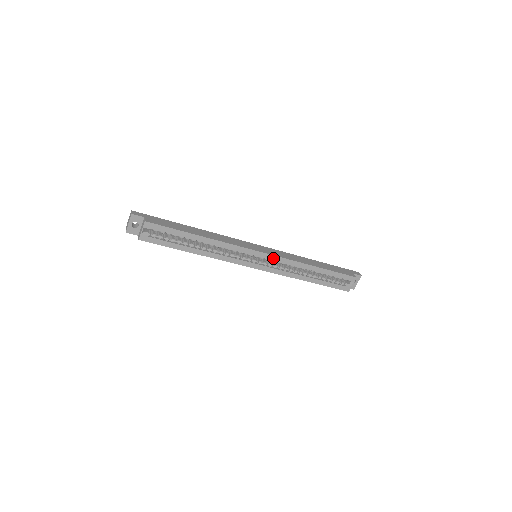
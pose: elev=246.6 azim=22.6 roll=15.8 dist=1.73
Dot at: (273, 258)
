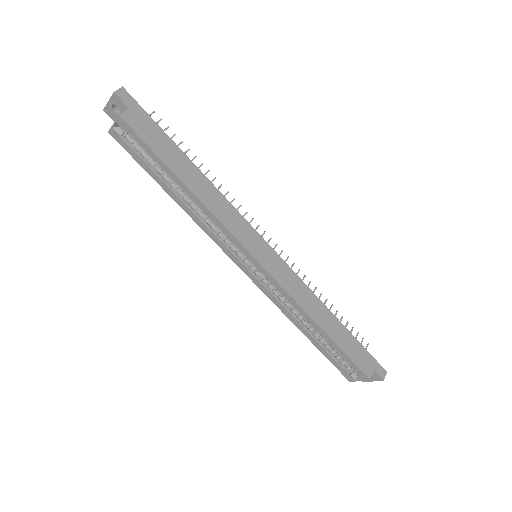
Dot at: (270, 278)
